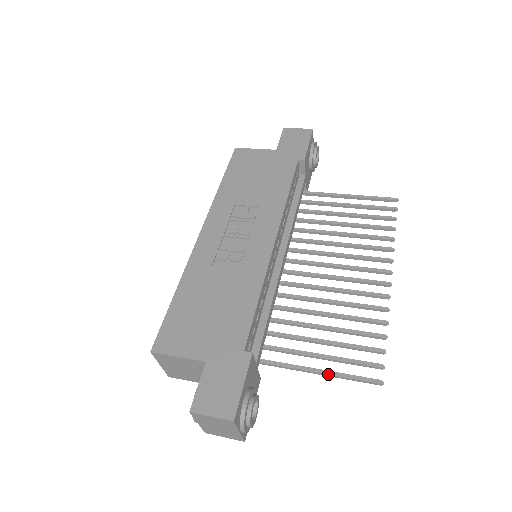
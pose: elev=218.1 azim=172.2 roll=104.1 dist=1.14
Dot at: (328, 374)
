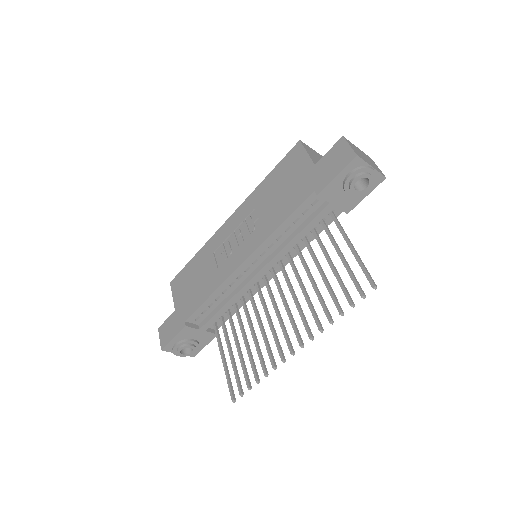
Dot at: (224, 368)
